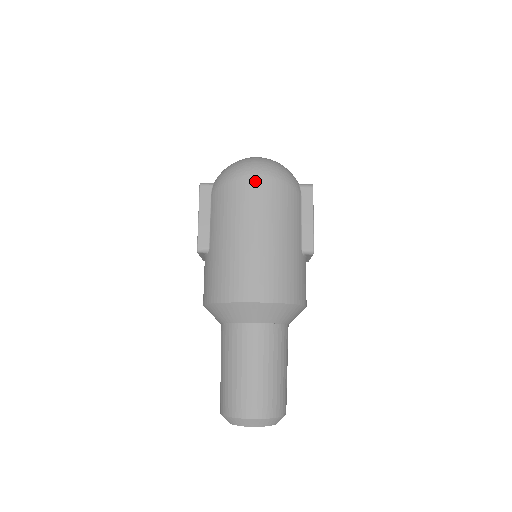
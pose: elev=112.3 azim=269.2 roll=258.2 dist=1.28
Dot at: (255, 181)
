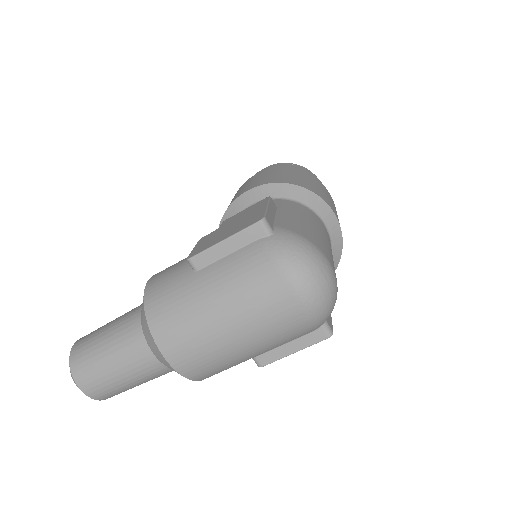
Dot at: (290, 298)
